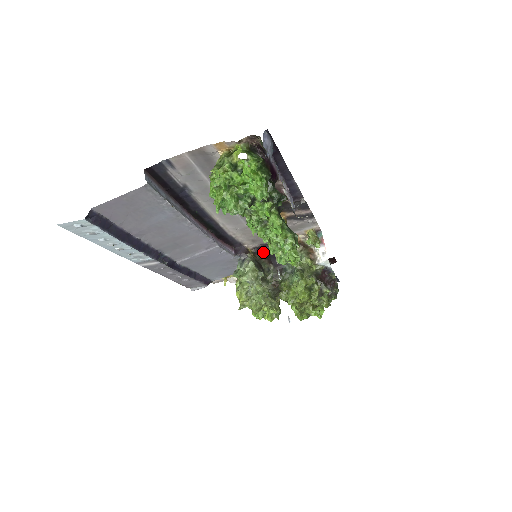
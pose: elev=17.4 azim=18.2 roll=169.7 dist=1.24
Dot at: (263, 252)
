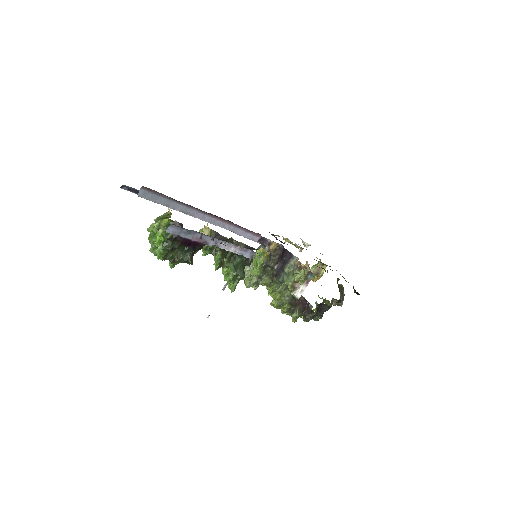
Dot at: (283, 252)
